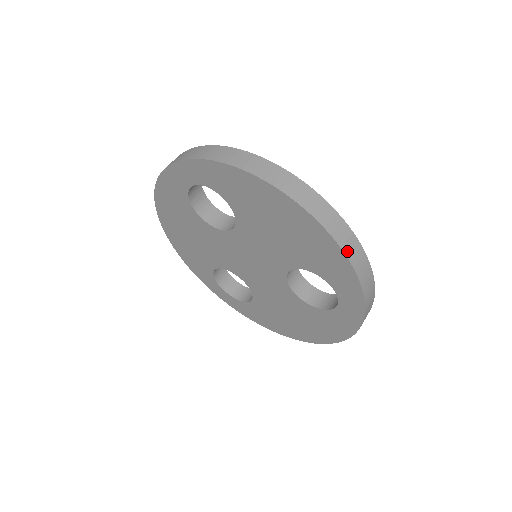
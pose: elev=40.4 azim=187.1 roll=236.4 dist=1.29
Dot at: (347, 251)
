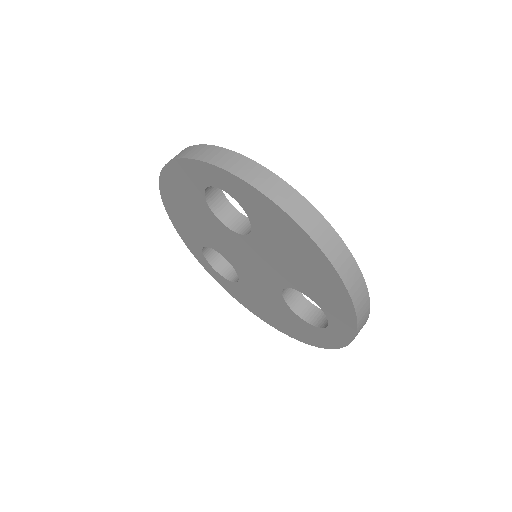
Dot at: (357, 305)
